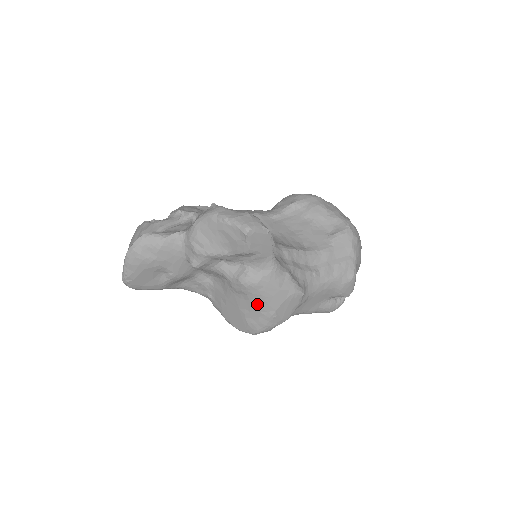
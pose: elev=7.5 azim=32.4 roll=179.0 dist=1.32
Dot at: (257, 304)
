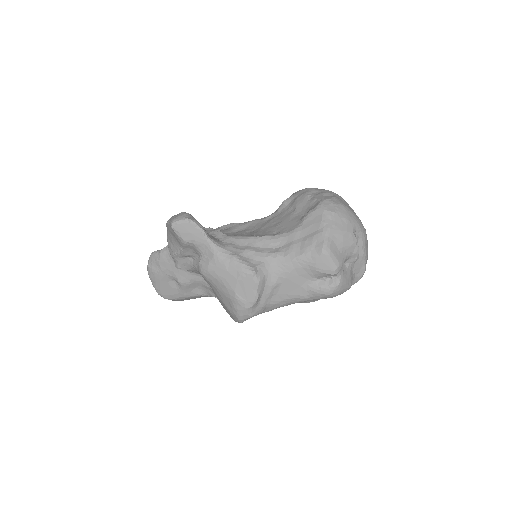
Dot at: (220, 289)
